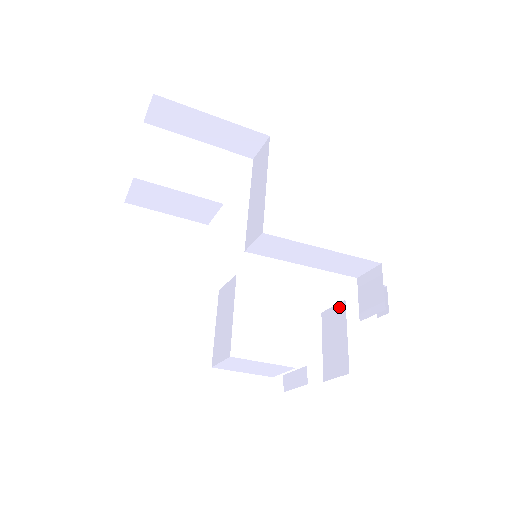
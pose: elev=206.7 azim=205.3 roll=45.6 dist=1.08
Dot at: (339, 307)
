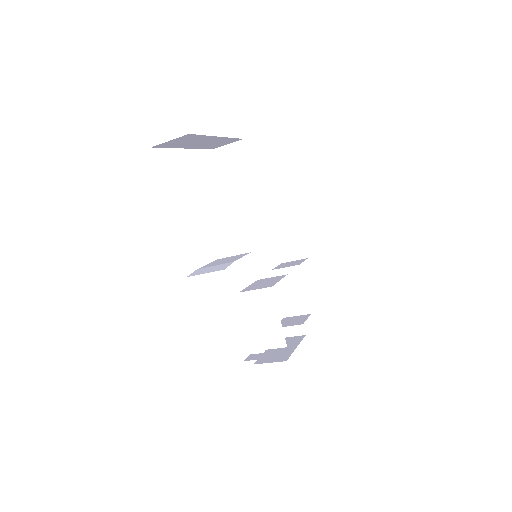
Dot at: (293, 269)
